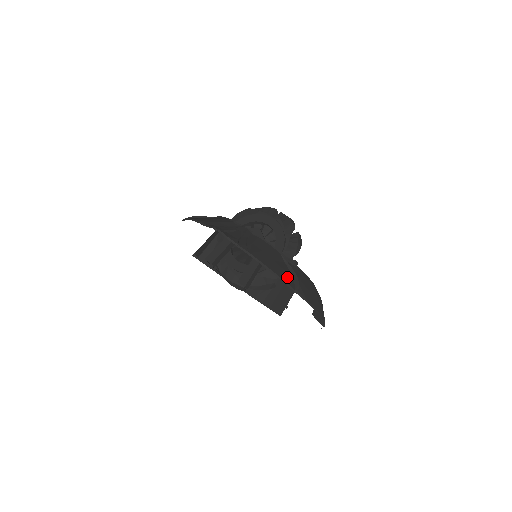
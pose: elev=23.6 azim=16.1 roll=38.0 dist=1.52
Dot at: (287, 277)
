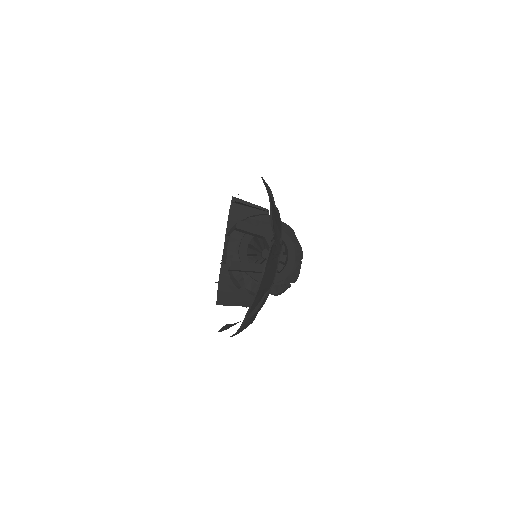
Dot at: (255, 305)
